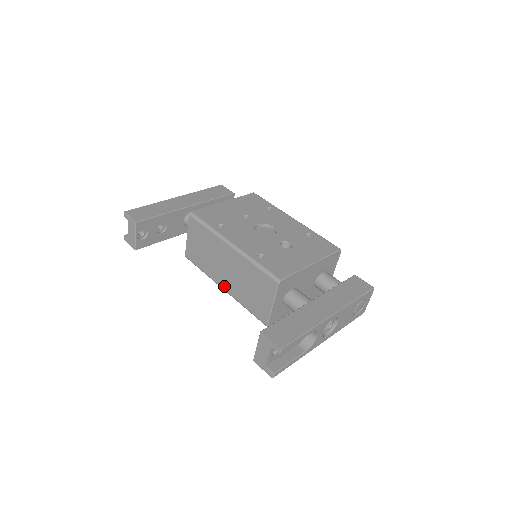
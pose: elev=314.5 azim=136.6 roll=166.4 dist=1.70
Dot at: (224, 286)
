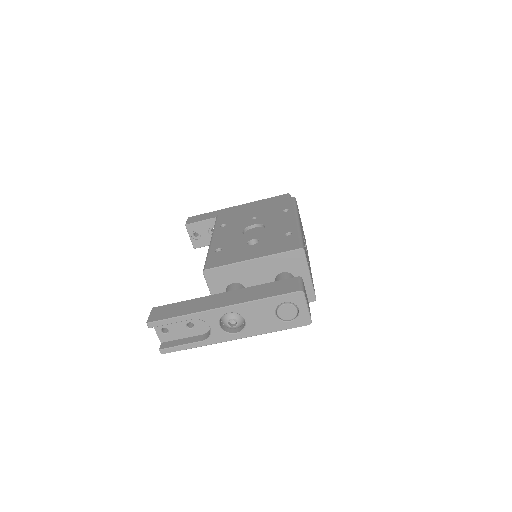
Dot at: occluded
